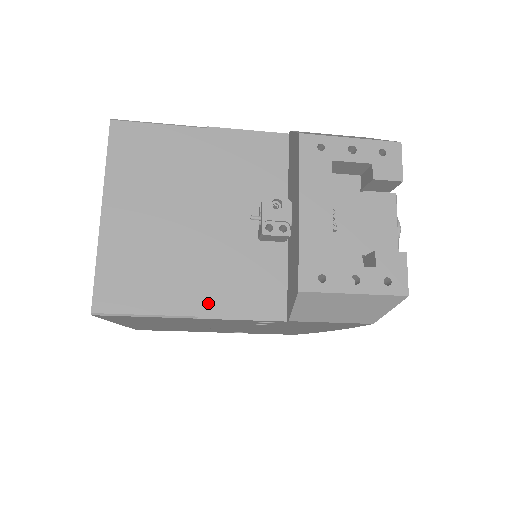
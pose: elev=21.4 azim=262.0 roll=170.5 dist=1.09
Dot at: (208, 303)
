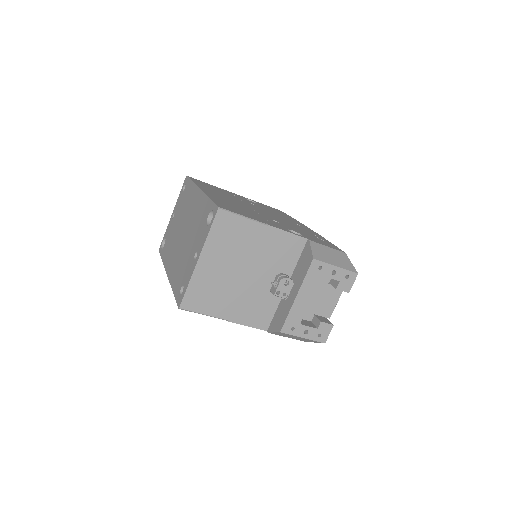
Dot at: (235, 315)
